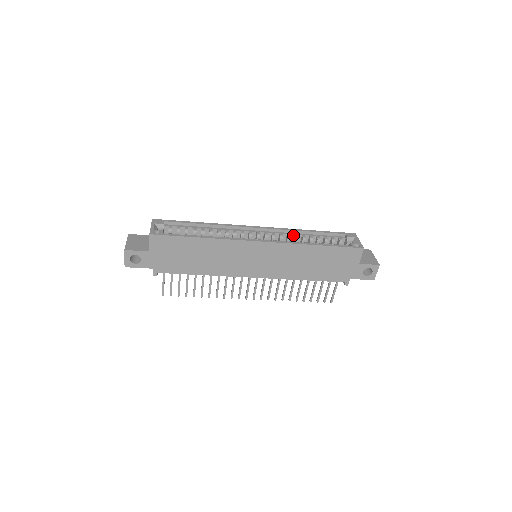
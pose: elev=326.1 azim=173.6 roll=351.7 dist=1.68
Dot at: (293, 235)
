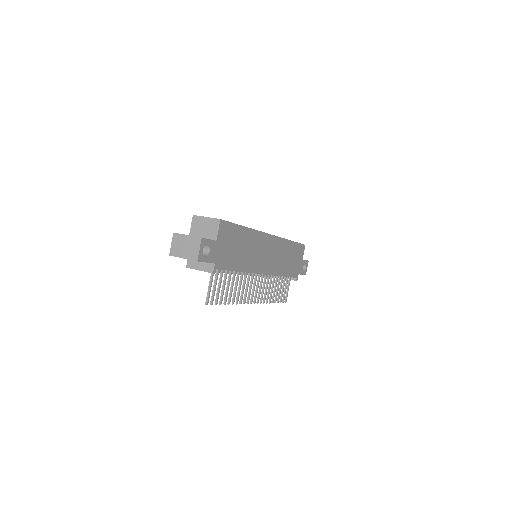
Dot at: occluded
